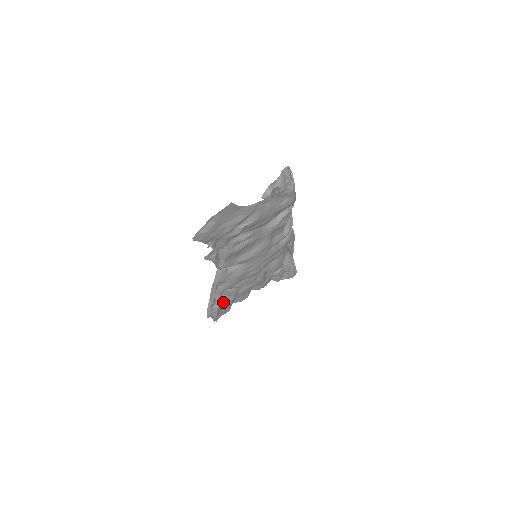
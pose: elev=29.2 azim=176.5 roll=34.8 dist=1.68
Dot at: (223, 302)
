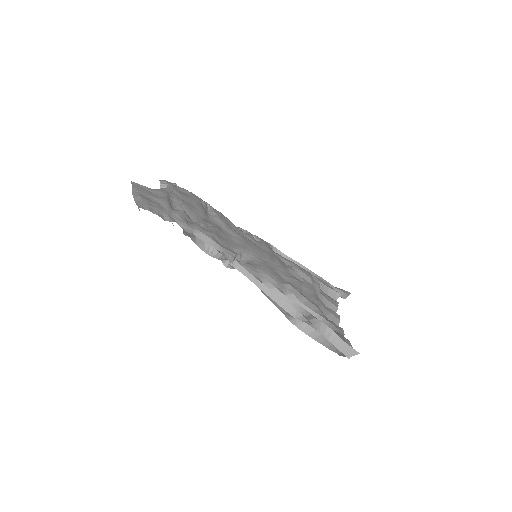
Dot at: occluded
